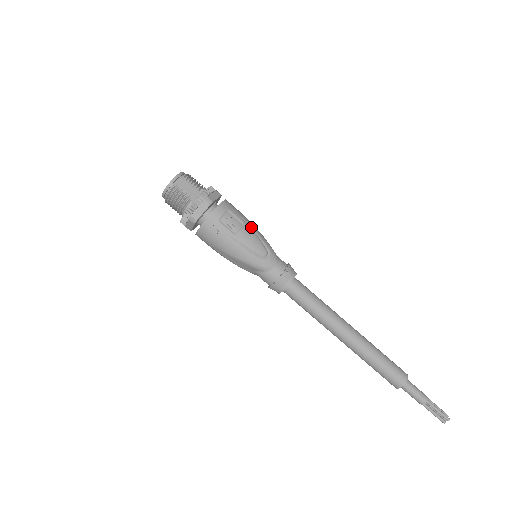
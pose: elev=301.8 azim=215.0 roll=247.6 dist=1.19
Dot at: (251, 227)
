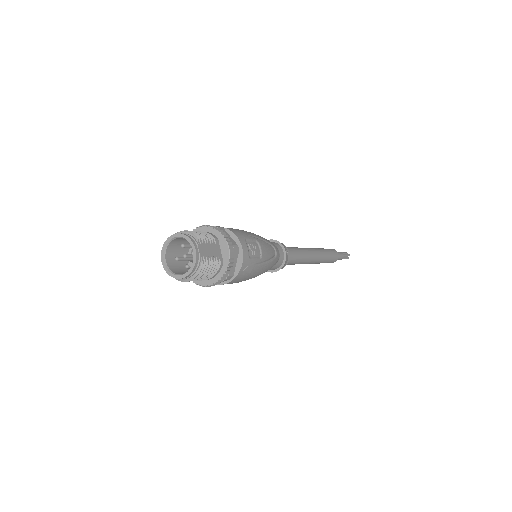
Dot at: (257, 238)
